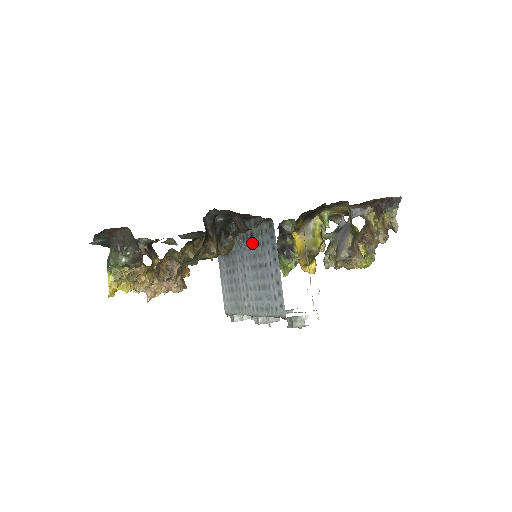
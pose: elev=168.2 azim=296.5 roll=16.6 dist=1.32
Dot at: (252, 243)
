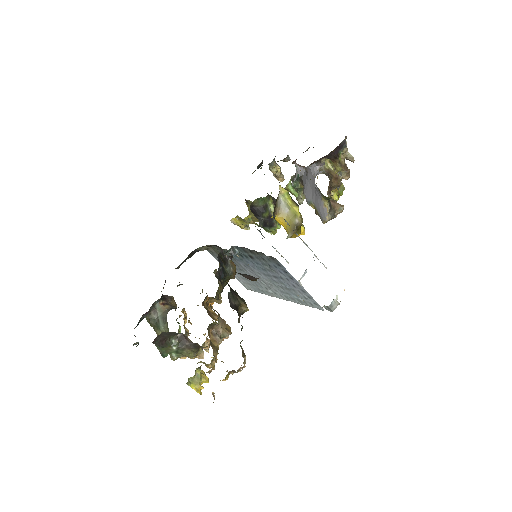
Dot at: (255, 262)
